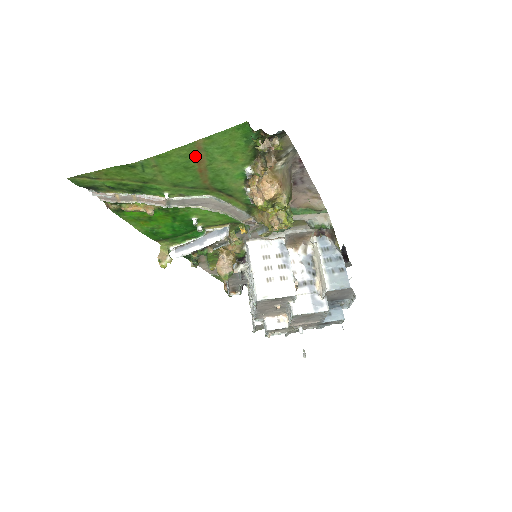
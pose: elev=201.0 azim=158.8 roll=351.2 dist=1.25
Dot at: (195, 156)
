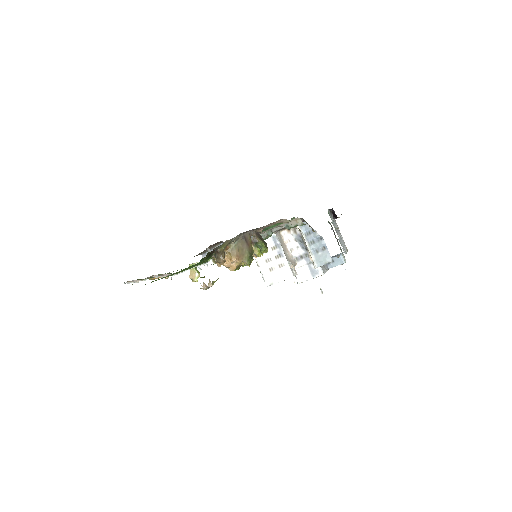
Dot at: occluded
